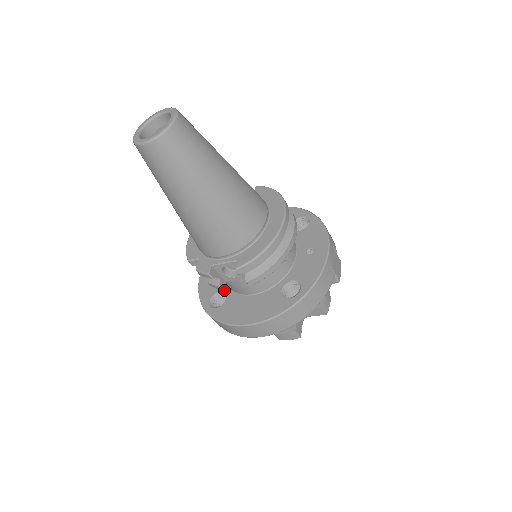
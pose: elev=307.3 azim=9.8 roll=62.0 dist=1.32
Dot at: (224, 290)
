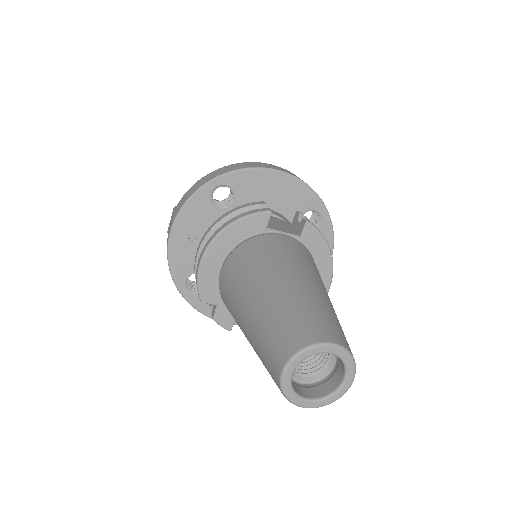
Dot at: occluded
